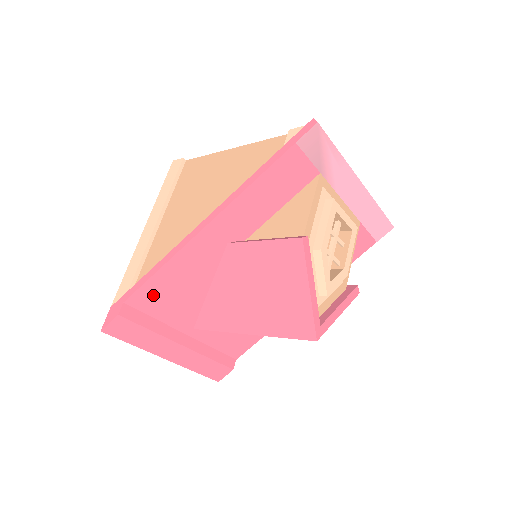
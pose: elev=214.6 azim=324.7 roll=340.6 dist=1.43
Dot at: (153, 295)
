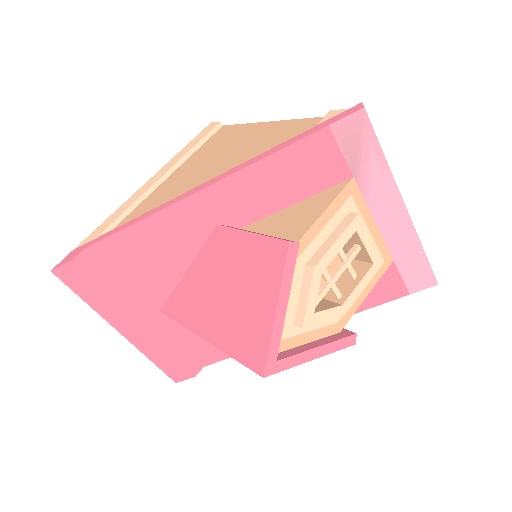
Dot at: (119, 253)
